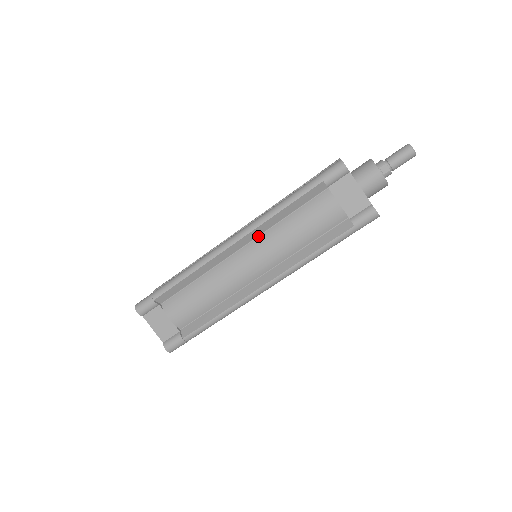
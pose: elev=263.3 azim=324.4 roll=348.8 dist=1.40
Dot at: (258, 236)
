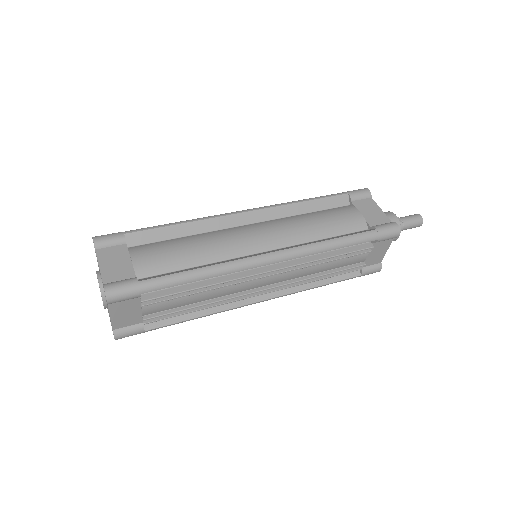
Dot at: (273, 219)
